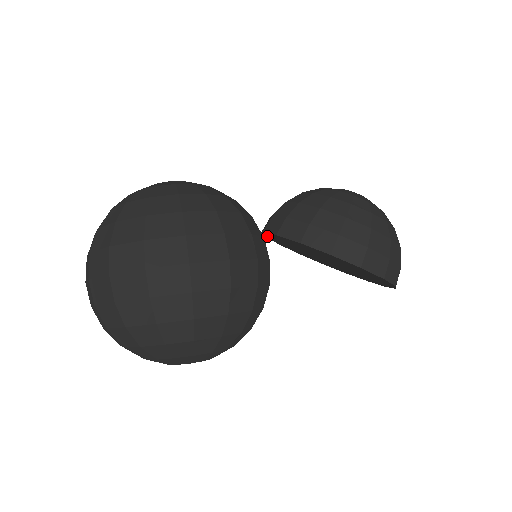
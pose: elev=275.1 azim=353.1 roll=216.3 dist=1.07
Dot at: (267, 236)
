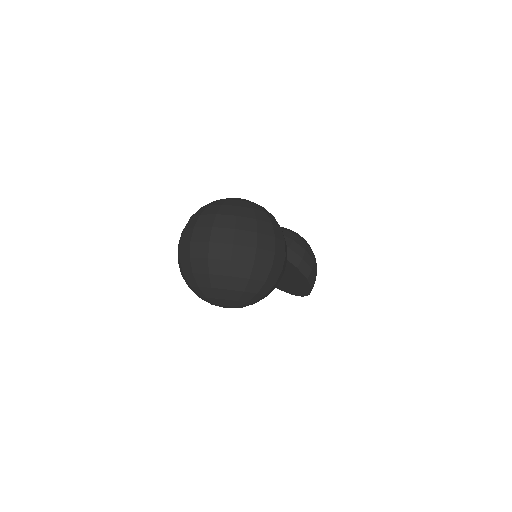
Dot at: occluded
